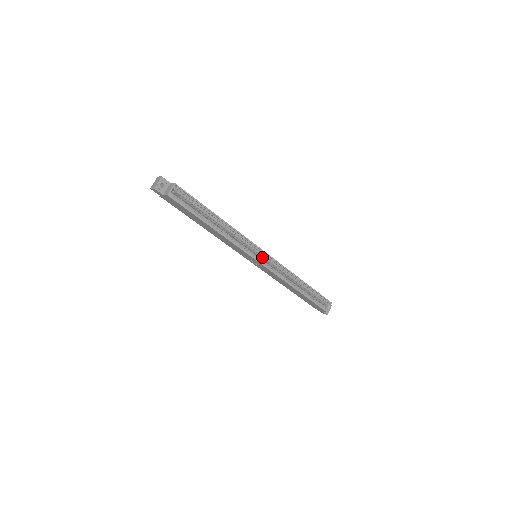
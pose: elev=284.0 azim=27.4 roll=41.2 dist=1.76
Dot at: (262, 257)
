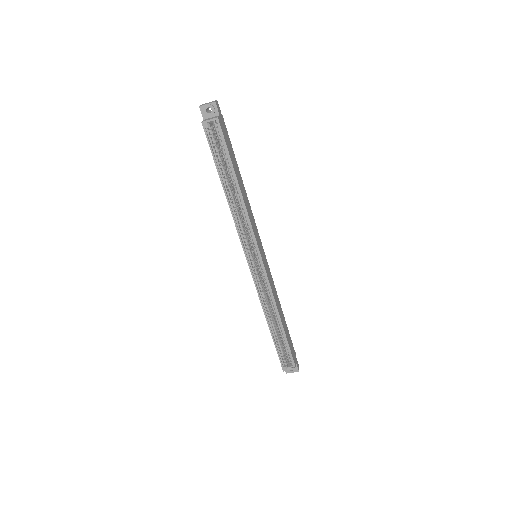
Dot at: (258, 262)
